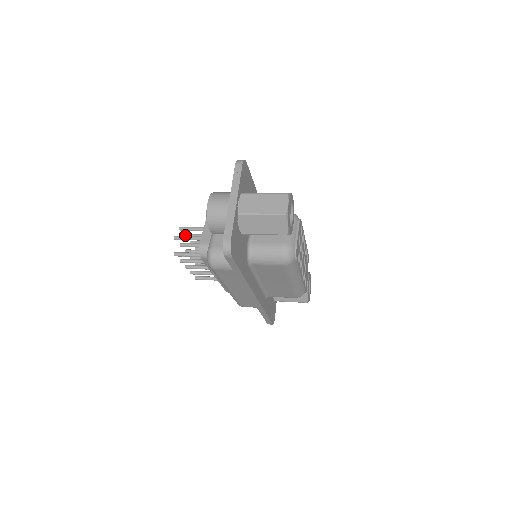
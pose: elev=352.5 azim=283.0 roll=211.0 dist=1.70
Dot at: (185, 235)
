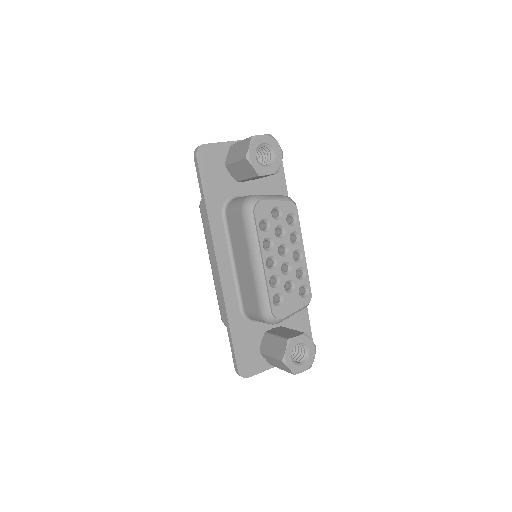
Dot at: occluded
